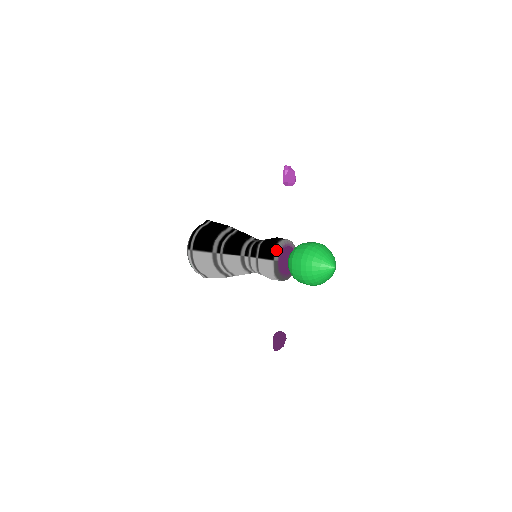
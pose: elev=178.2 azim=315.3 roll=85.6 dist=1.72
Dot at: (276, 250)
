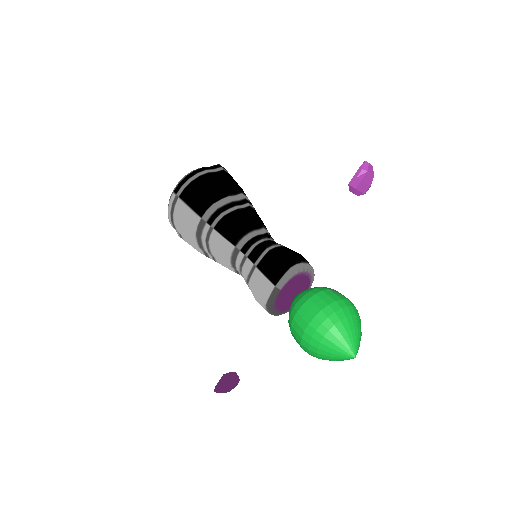
Dot at: (286, 274)
